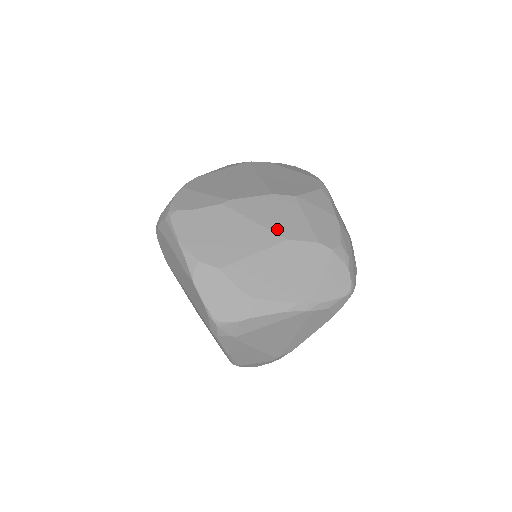
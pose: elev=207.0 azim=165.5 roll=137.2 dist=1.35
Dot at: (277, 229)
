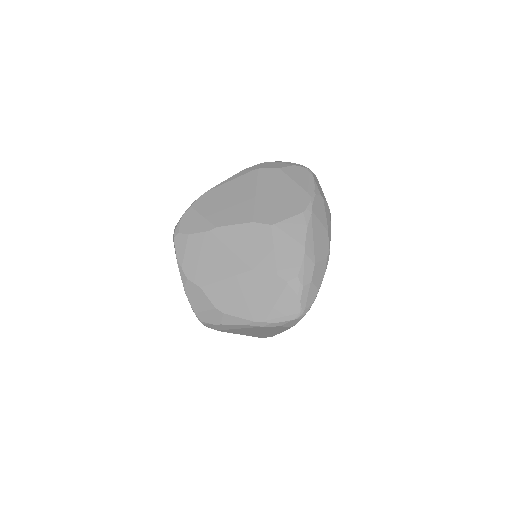
Dot at: (246, 259)
